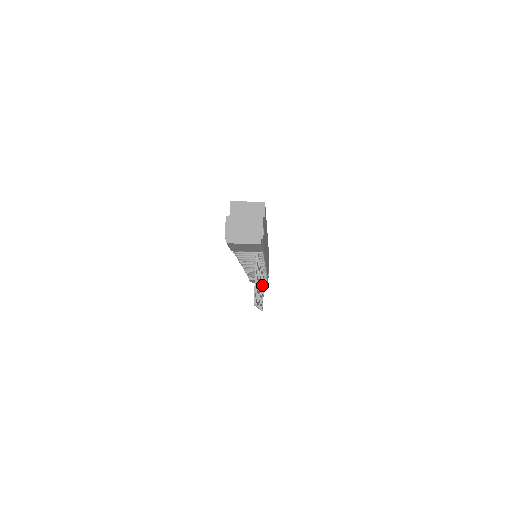
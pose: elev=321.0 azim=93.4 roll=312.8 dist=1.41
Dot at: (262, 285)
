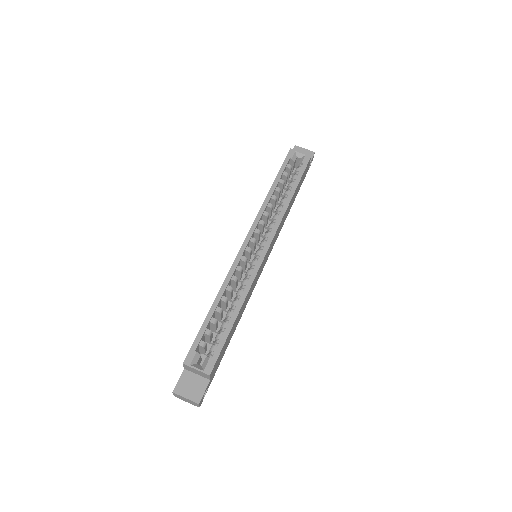
Dot at: occluded
